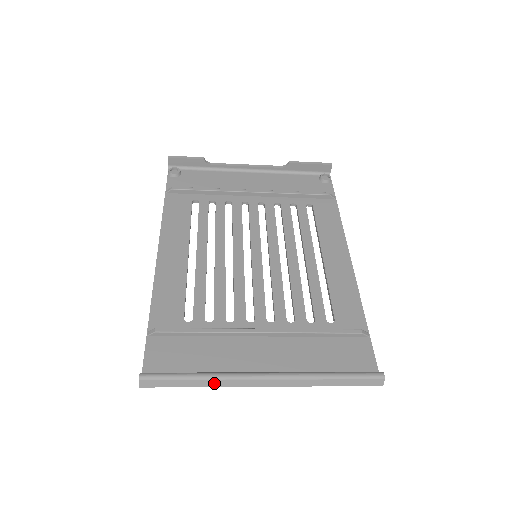
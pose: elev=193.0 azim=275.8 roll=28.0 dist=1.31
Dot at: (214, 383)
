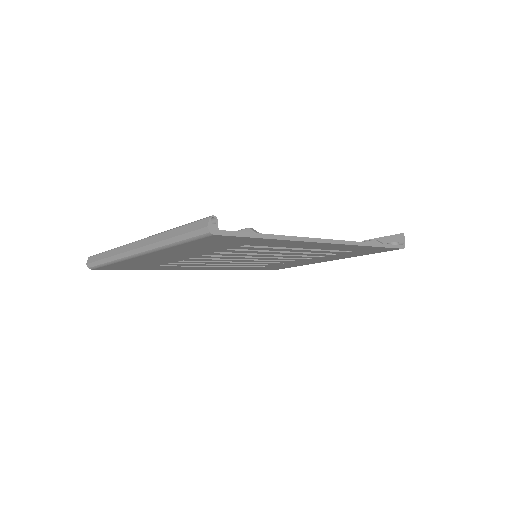
Dot at: (115, 252)
